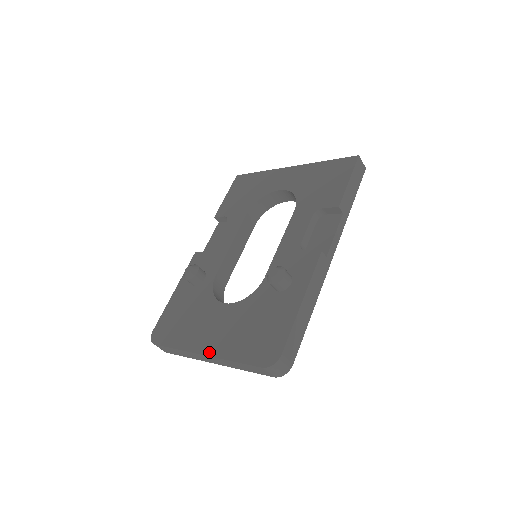
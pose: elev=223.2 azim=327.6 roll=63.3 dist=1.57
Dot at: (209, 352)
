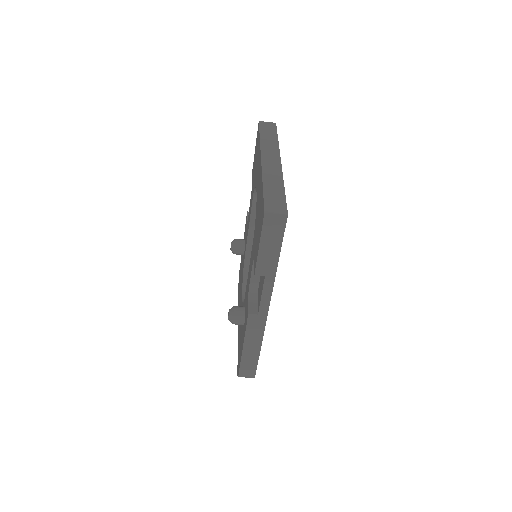
Dot at: occluded
